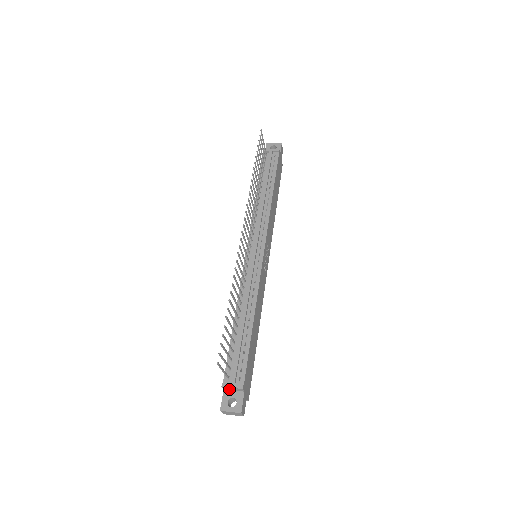
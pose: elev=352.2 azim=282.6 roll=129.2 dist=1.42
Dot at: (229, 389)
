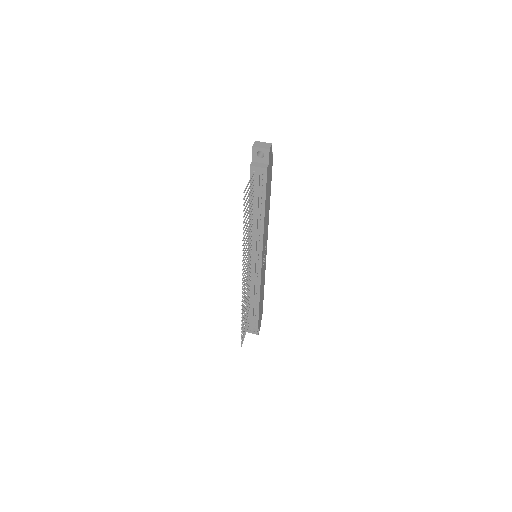
Dot at: occluded
